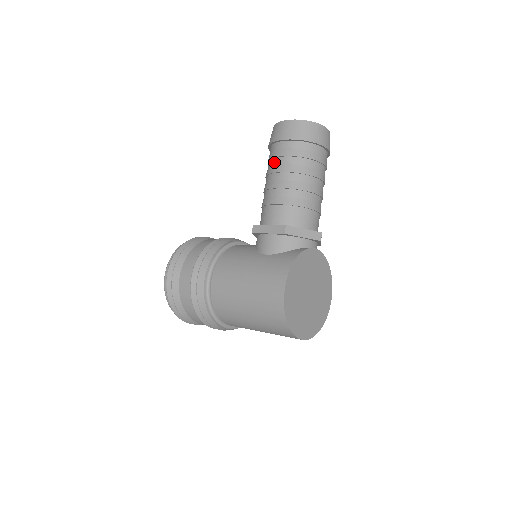
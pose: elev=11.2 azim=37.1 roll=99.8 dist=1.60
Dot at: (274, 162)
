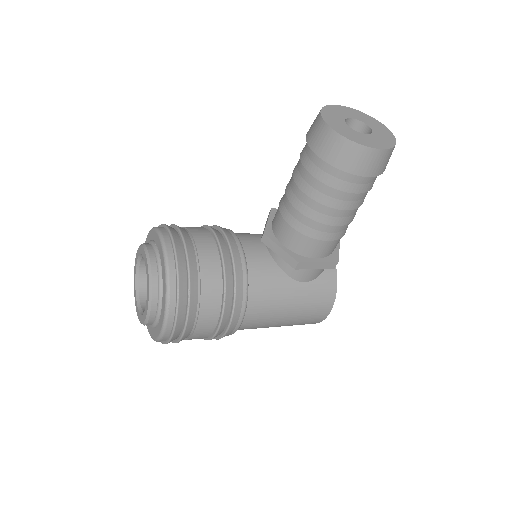
Dot at: (342, 196)
